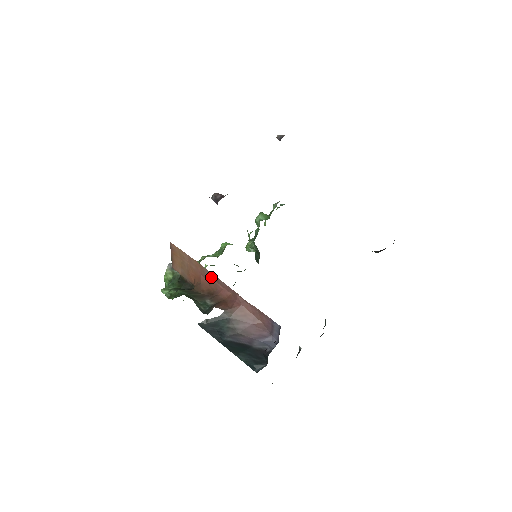
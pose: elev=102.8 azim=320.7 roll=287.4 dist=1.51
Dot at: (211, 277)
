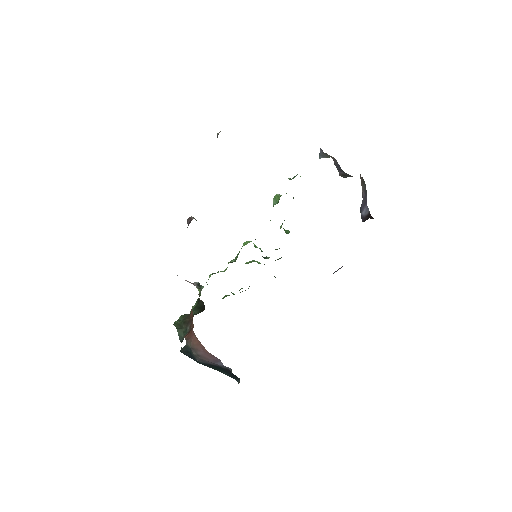
Dot at: occluded
